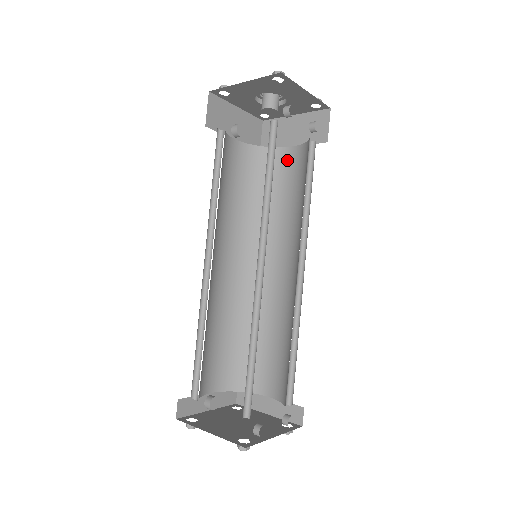
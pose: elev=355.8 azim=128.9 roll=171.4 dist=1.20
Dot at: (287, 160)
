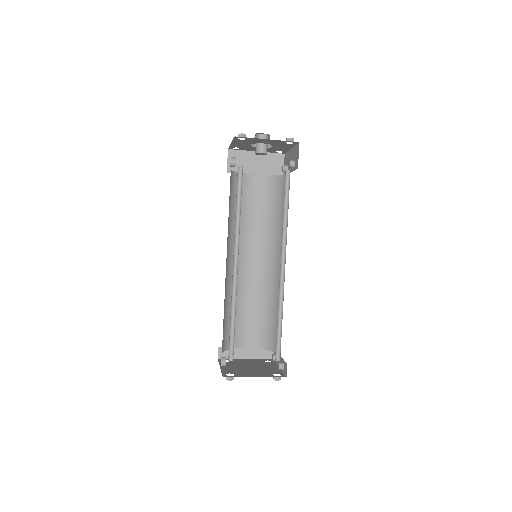
Dot at: (253, 184)
